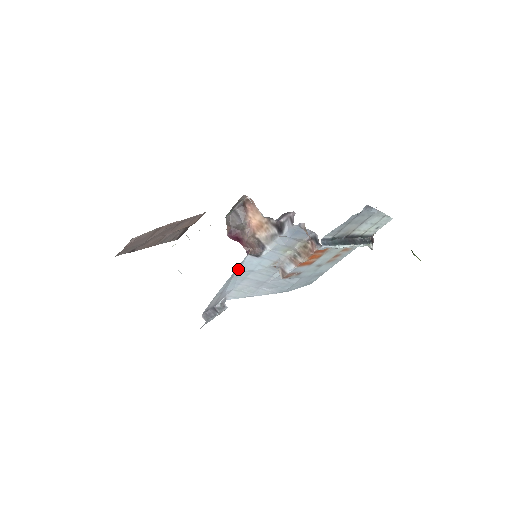
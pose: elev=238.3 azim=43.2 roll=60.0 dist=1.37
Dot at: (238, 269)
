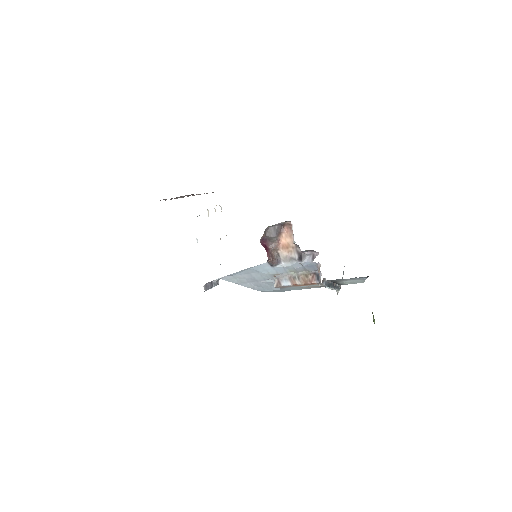
Dot at: (252, 267)
